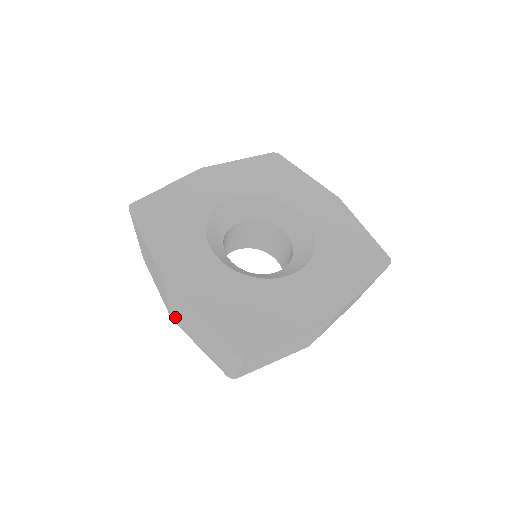
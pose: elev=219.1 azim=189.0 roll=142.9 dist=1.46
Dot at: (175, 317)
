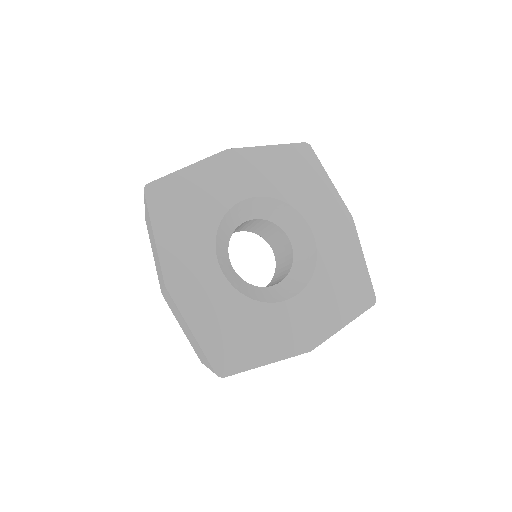
Dot at: (166, 300)
